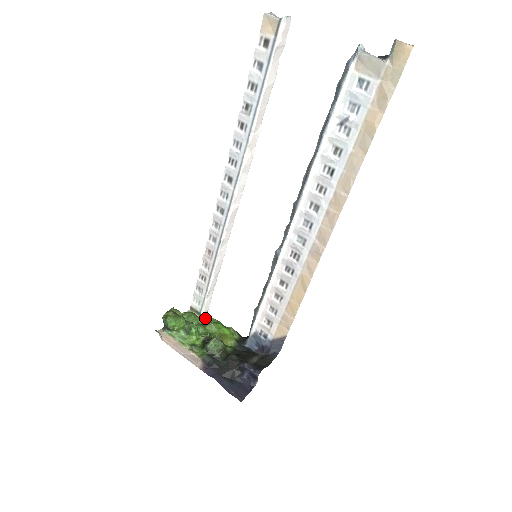
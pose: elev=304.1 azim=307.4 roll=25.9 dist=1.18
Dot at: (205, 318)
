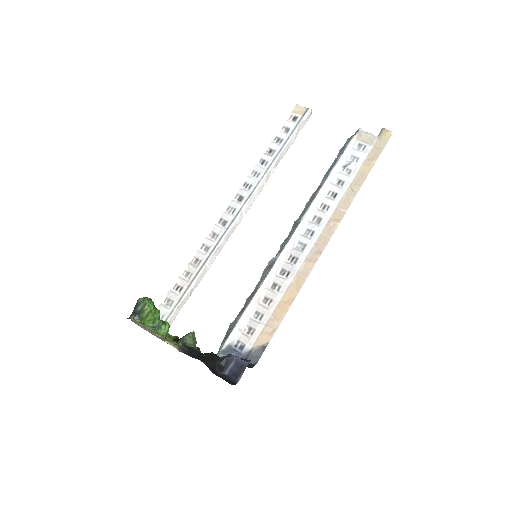
Dot at: occluded
